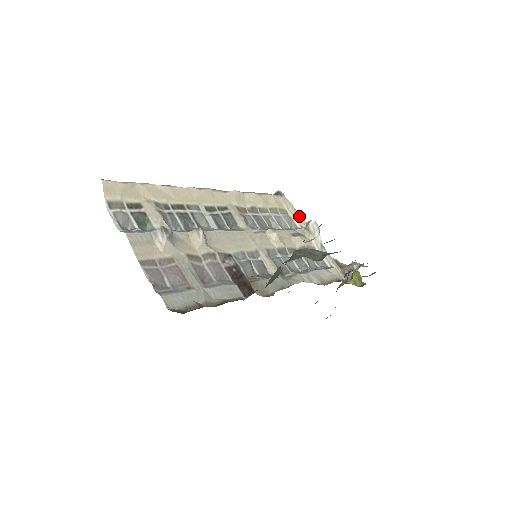
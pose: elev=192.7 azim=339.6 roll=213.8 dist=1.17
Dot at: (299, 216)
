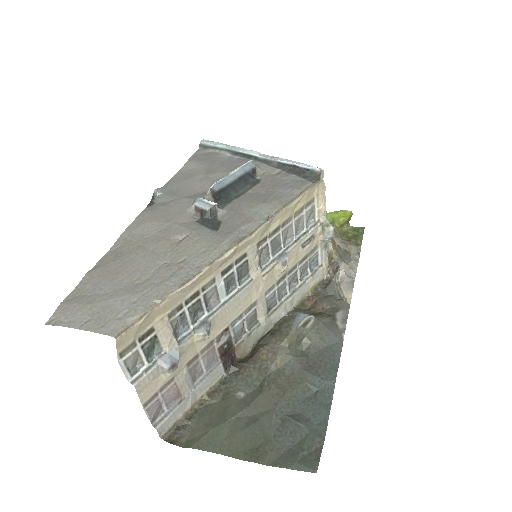
Dot at: (323, 208)
